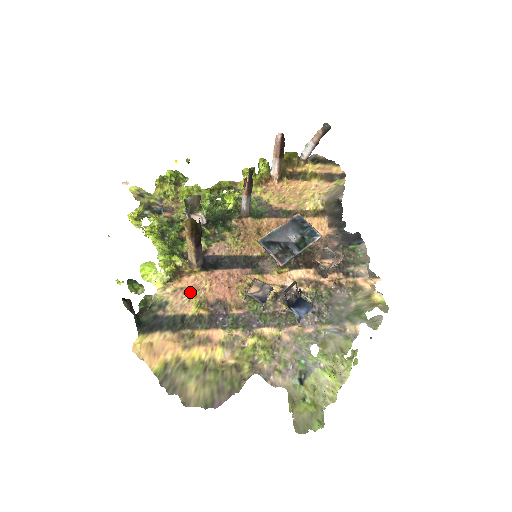
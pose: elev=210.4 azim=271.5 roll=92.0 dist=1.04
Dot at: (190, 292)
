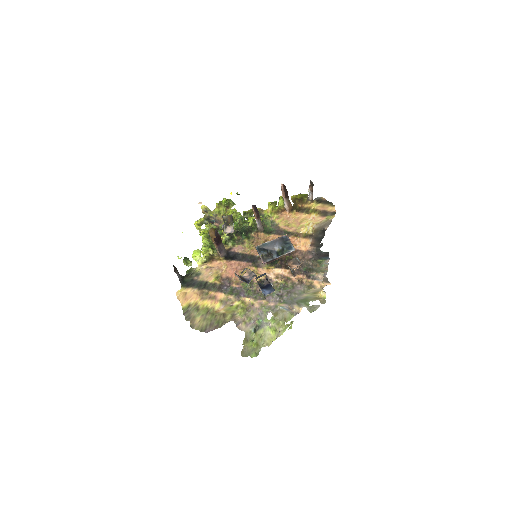
Dot at: (214, 270)
